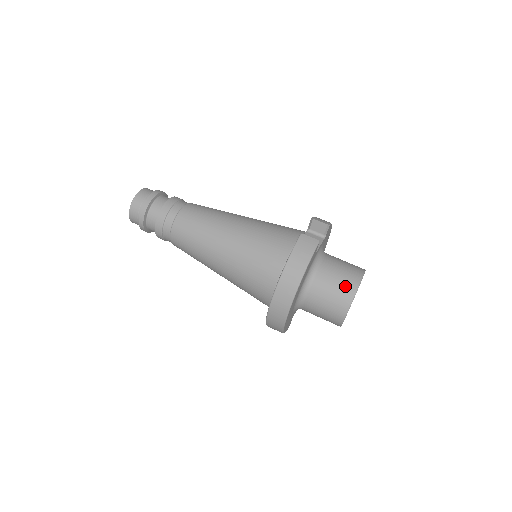
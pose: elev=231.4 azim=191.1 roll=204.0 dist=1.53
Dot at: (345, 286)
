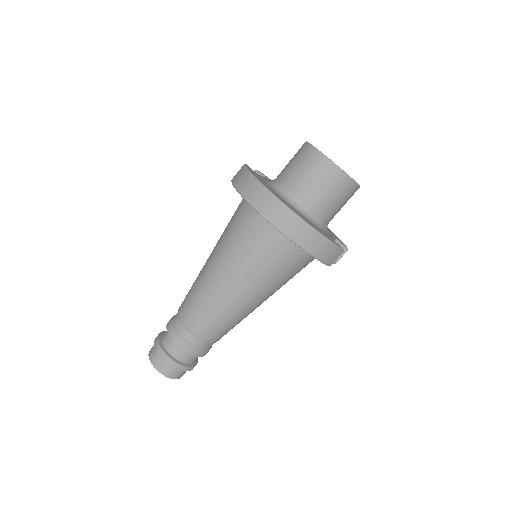
Dot at: (299, 153)
